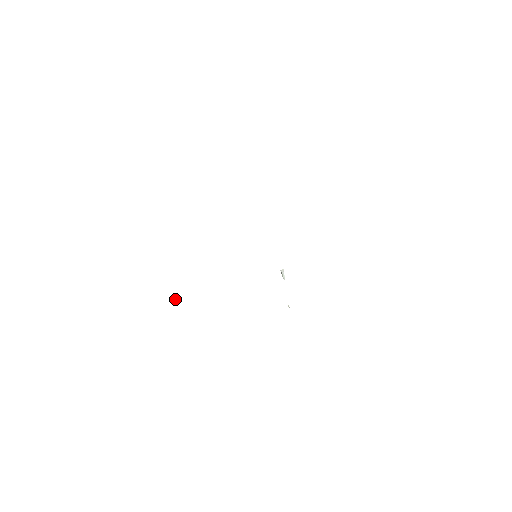
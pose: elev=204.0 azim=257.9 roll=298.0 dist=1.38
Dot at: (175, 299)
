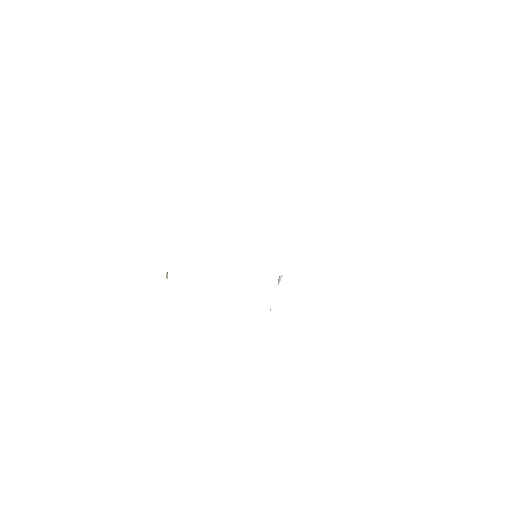
Dot at: (167, 276)
